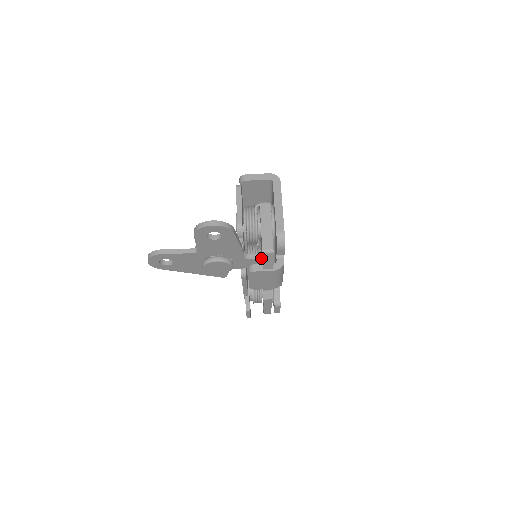
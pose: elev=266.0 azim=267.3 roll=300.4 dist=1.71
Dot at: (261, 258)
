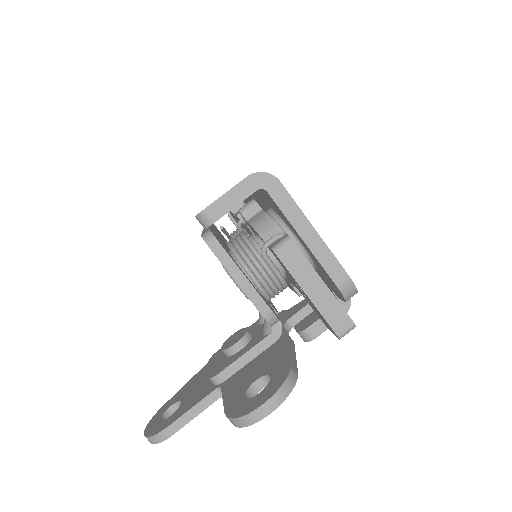
Dot at: (312, 311)
